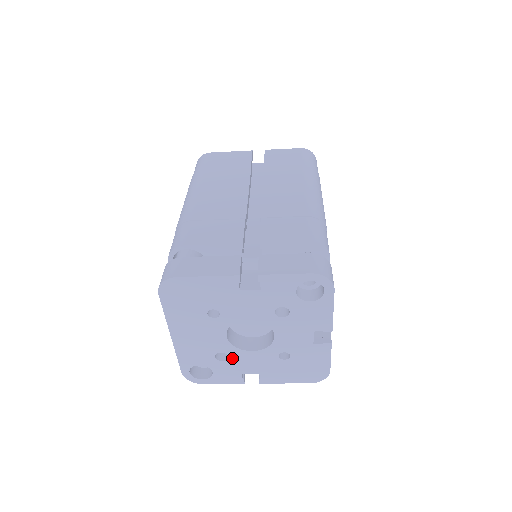
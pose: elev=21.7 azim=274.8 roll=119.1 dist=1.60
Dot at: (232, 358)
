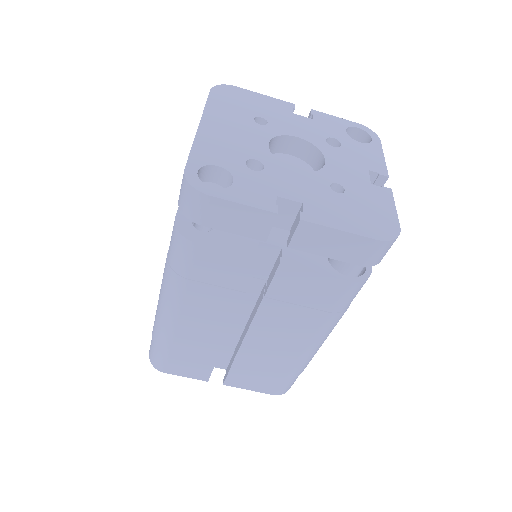
Dot at: (268, 171)
